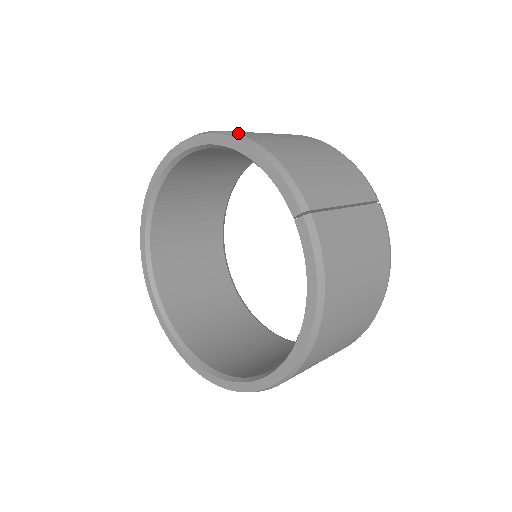
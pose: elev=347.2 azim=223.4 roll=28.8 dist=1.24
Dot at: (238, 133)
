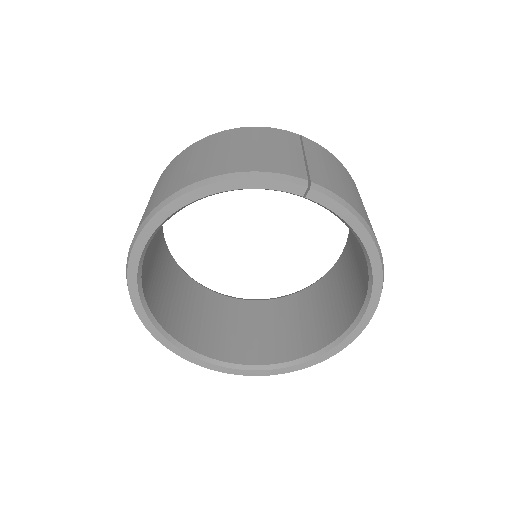
Dot at: (188, 184)
